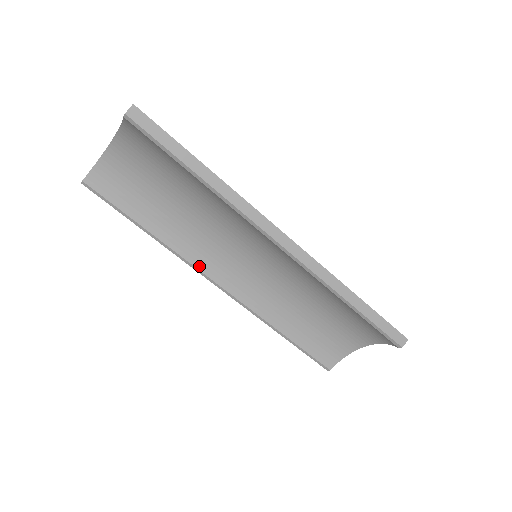
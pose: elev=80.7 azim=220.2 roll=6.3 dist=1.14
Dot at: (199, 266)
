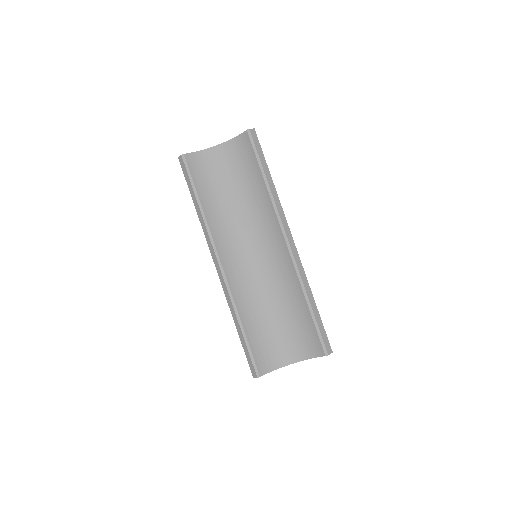
Dot at: (217, 244)
